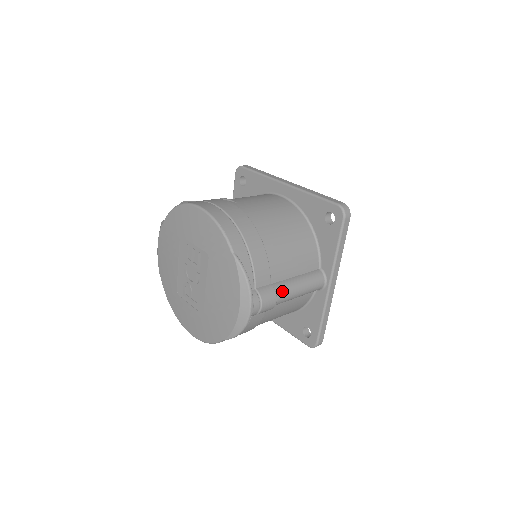
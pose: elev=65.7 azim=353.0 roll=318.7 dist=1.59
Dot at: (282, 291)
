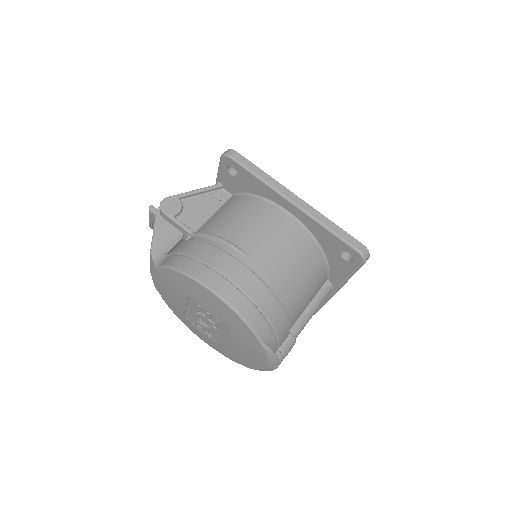
Dot at: (299, 331)
